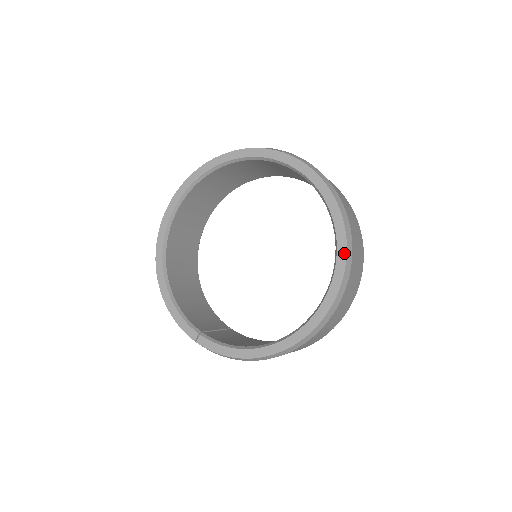
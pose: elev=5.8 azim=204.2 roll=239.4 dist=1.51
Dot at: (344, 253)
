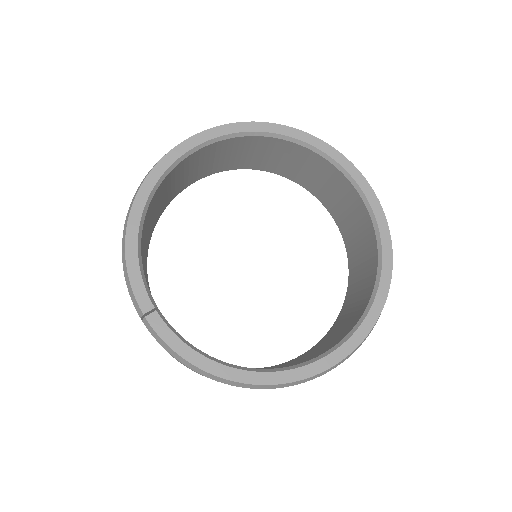
Dot at: (378, 314)
